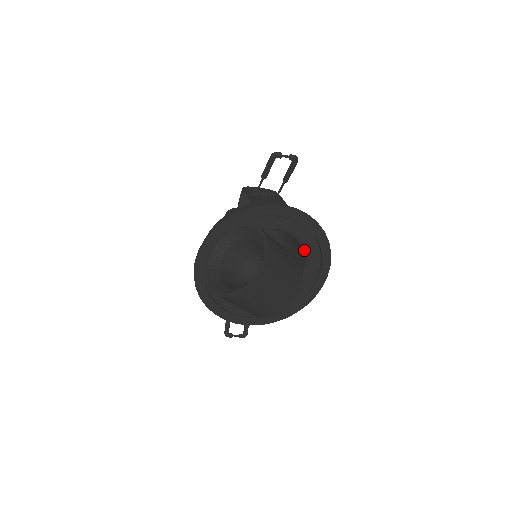
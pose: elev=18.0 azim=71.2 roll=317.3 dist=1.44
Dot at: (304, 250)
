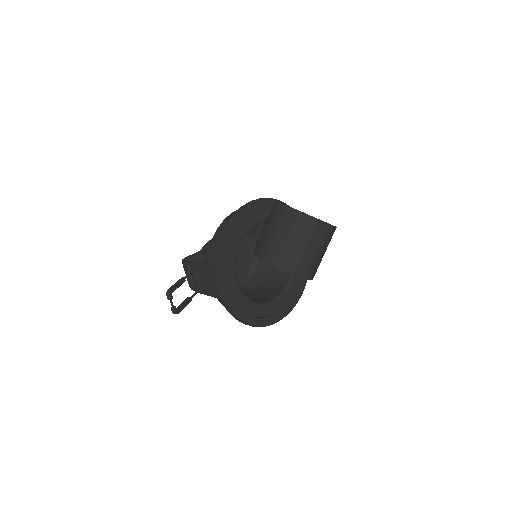
Dot at: (289, 282)
